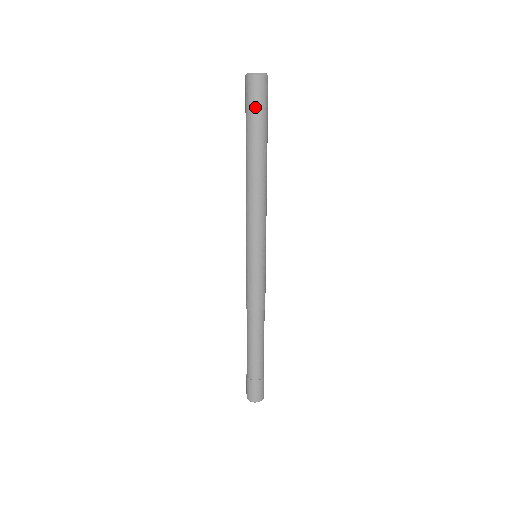
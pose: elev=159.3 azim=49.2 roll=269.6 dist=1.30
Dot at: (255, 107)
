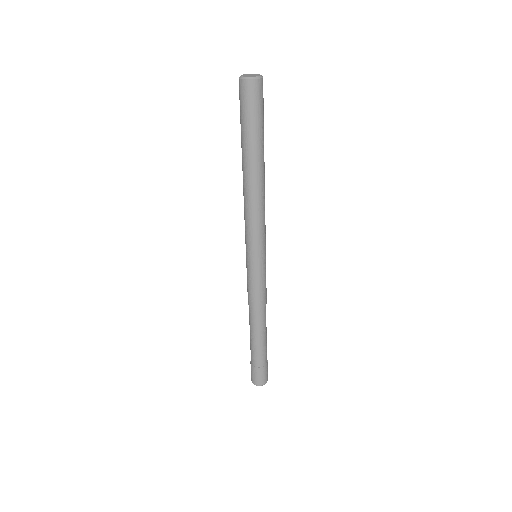
Dot at: (259, 112)
